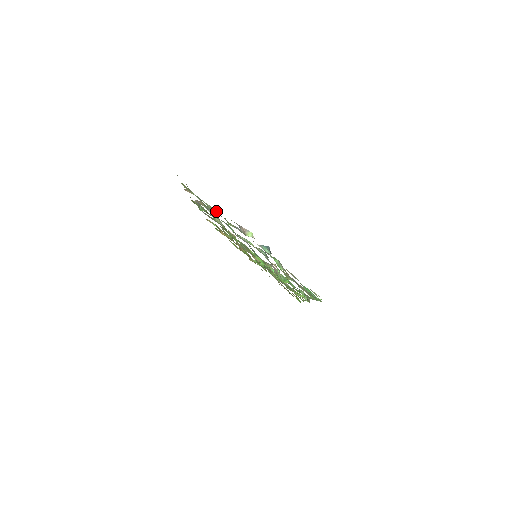
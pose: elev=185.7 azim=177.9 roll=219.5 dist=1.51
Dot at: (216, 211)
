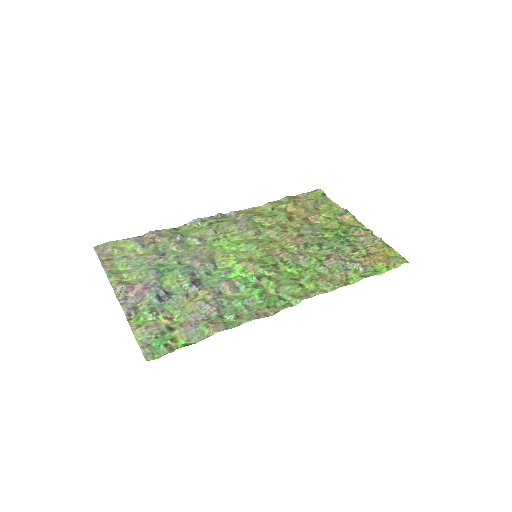
Dot at: (128, 265)
